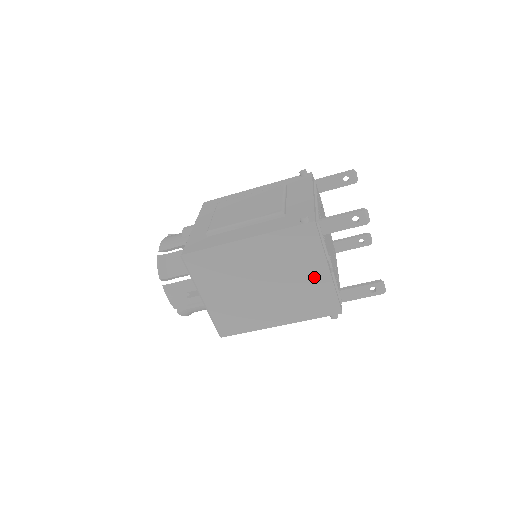
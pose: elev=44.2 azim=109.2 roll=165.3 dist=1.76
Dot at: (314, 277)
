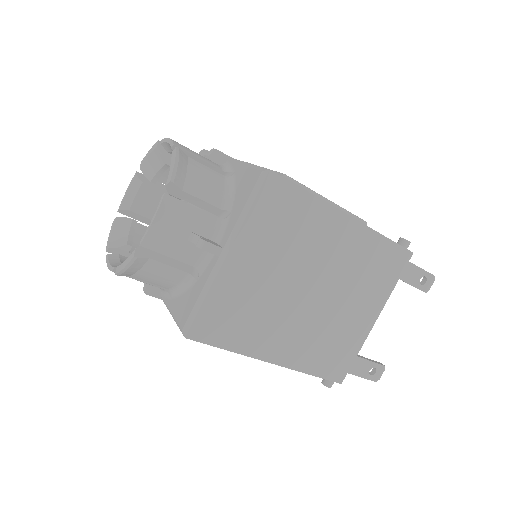
Dot at: (359, 318)
